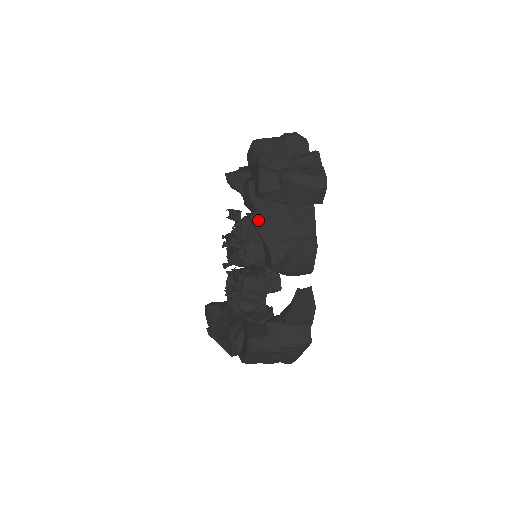
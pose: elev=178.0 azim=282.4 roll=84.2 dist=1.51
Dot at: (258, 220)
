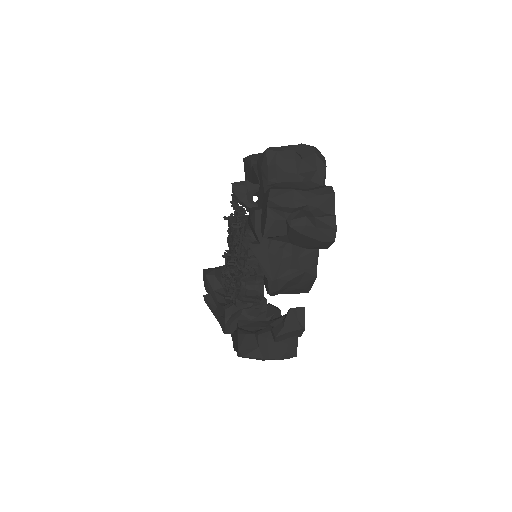
Dot at: (260, 253)
